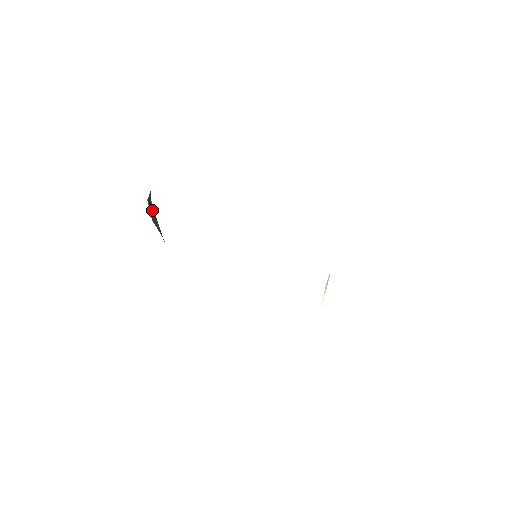
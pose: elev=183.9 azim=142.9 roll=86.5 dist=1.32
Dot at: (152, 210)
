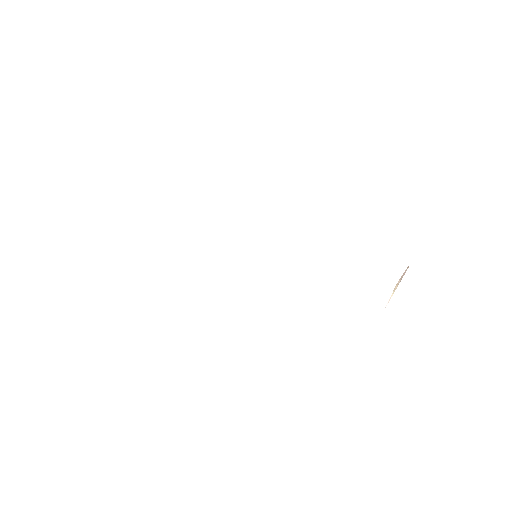
Dot at: occluded
